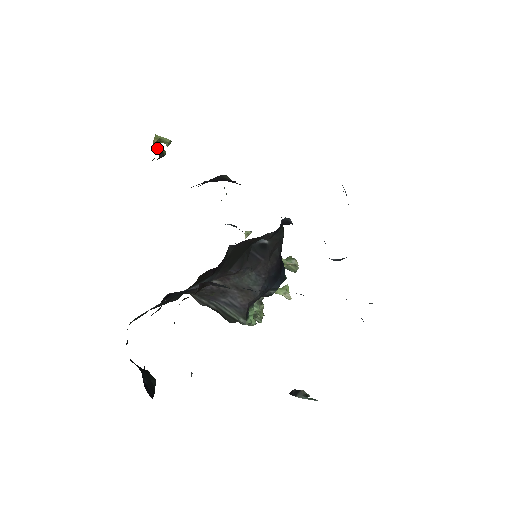
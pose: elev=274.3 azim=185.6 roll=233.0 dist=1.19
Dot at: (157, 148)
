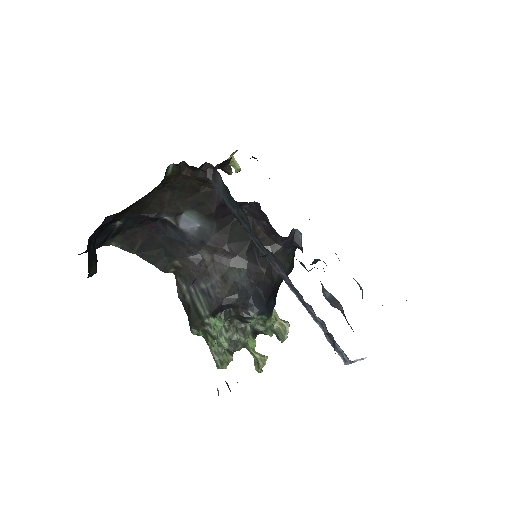
Dot at: (229, 164)
